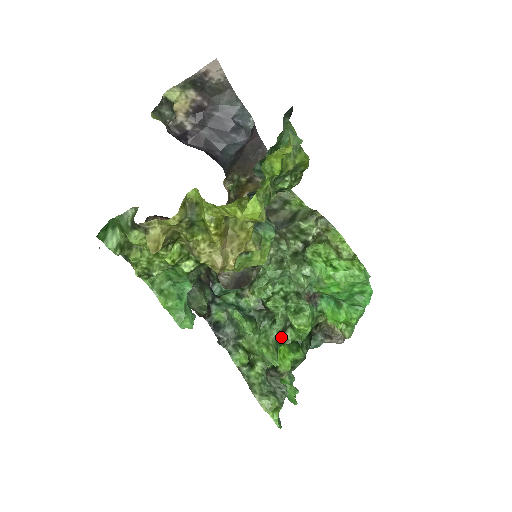
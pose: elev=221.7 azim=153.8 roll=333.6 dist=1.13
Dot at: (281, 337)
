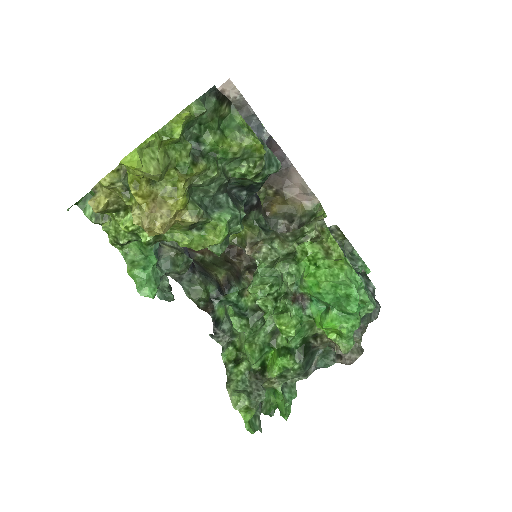
Dot at: (271, 340)
